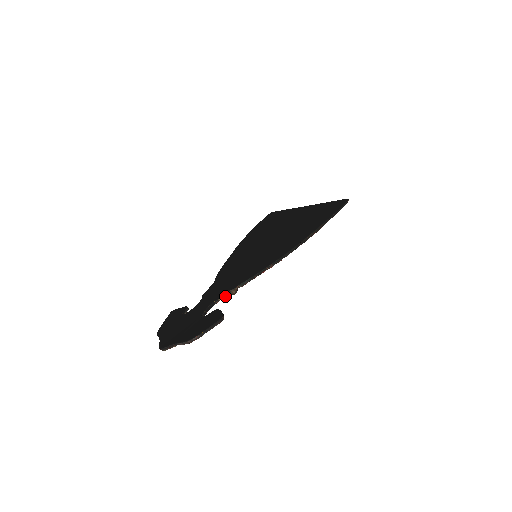
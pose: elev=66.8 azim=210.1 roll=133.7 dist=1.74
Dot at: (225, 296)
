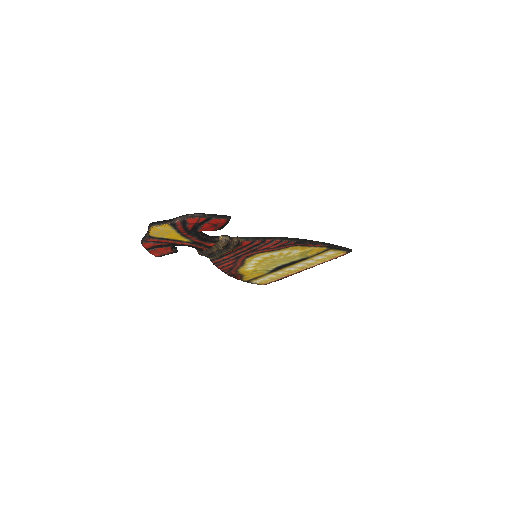
Dot at: (227, 236)
